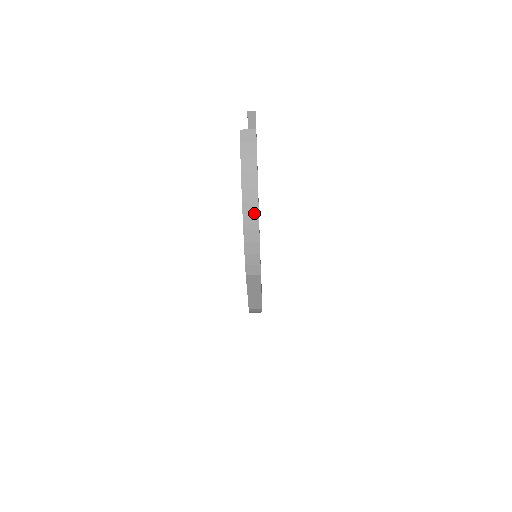
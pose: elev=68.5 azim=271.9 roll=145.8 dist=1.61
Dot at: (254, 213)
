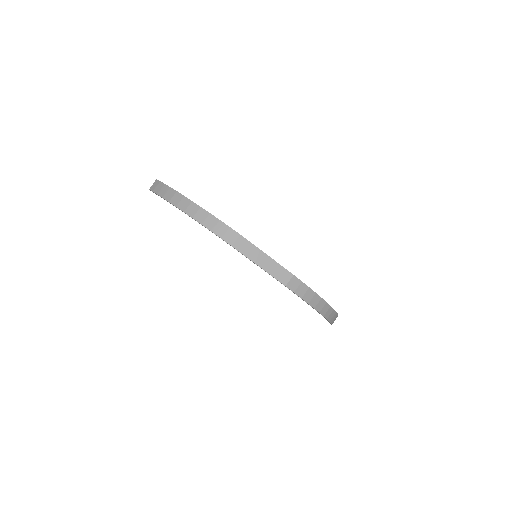
Dot at: (188, 204)
